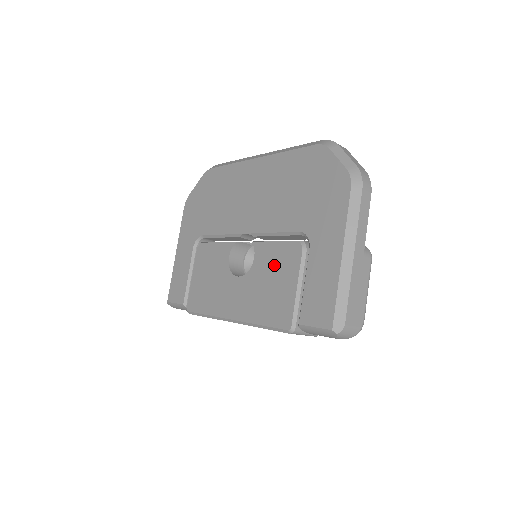
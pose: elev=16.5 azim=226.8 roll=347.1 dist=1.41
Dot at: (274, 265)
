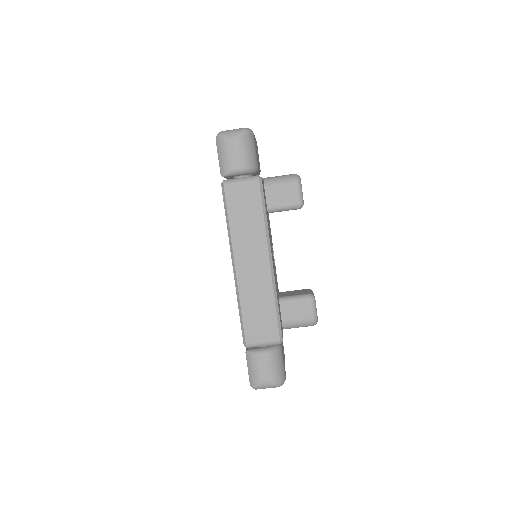
Dot at: occluded
